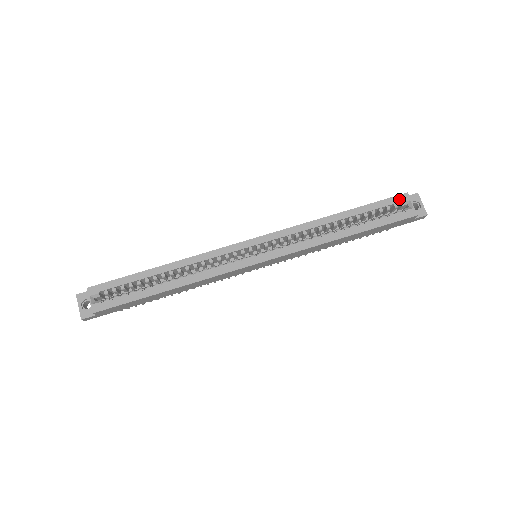
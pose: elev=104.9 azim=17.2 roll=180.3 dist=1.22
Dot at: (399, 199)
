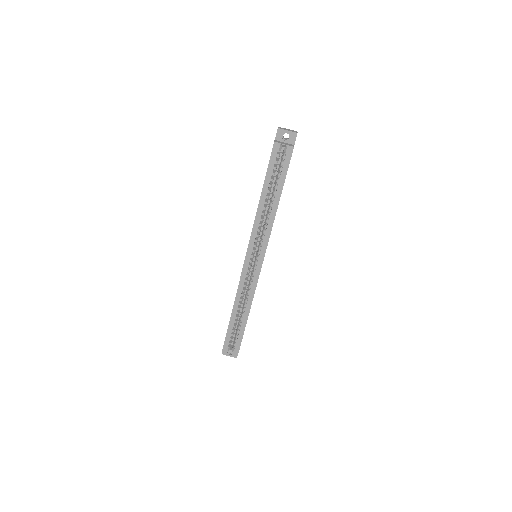
Dot at: (275, 151)
